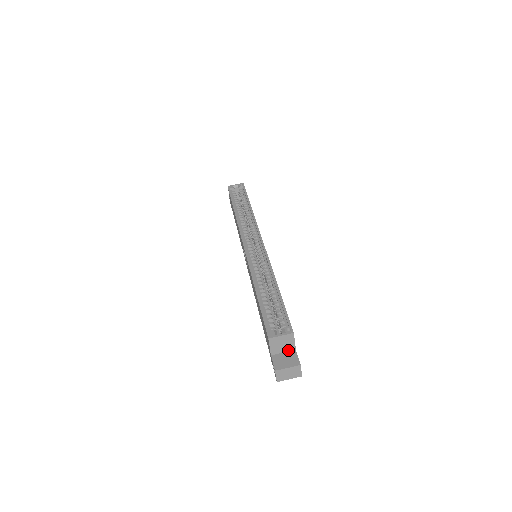
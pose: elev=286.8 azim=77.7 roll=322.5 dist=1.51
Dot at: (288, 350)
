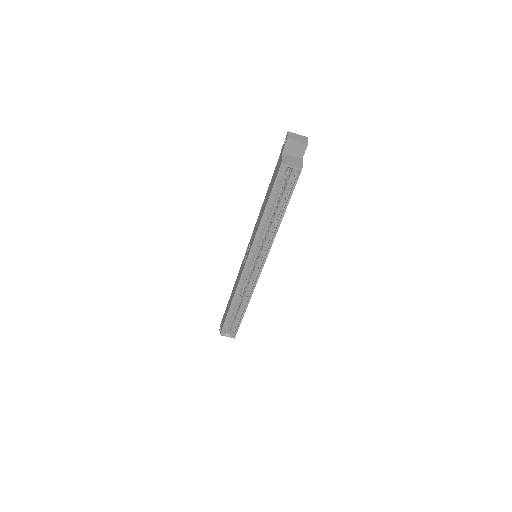
Dot at: occluded
